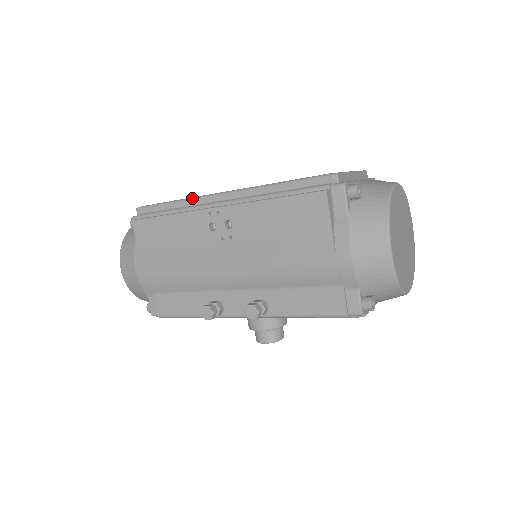
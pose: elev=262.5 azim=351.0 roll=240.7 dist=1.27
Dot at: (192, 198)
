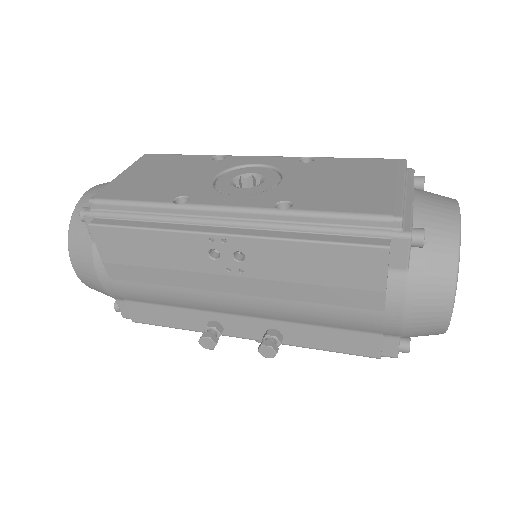
Dot at: (178, 205)
